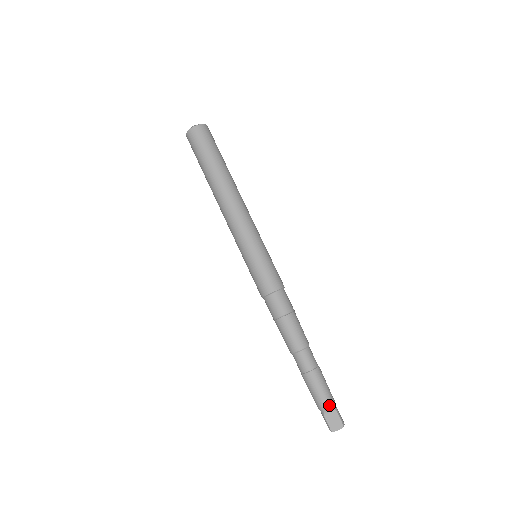
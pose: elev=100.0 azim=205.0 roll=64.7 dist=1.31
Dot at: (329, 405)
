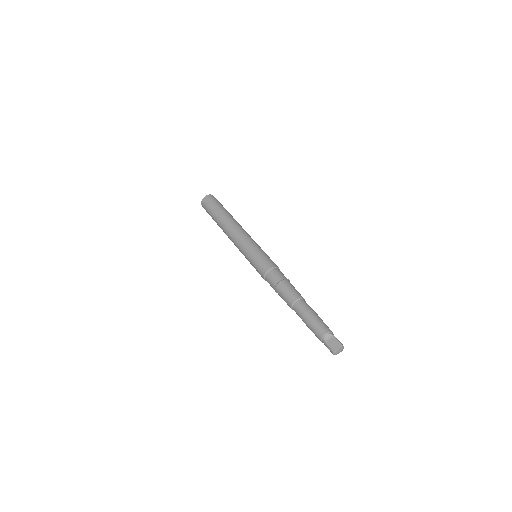
Dot at: (327, 331)
